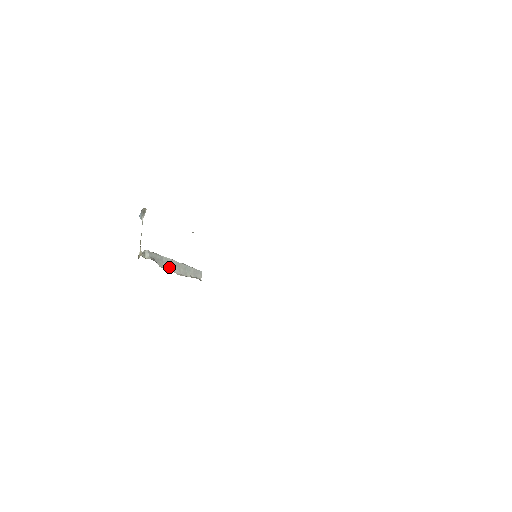
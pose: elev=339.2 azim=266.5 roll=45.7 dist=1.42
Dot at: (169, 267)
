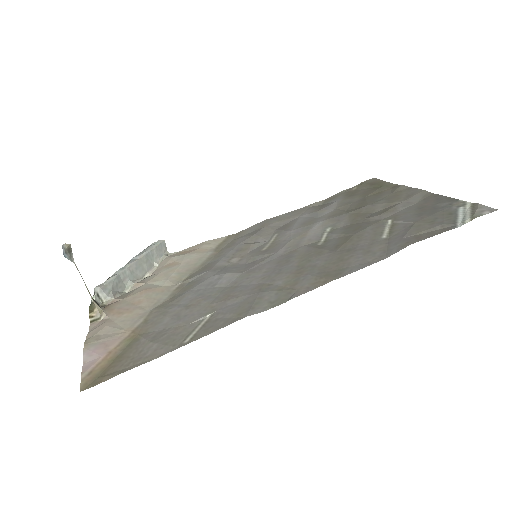
Dot at: (132, 279)
